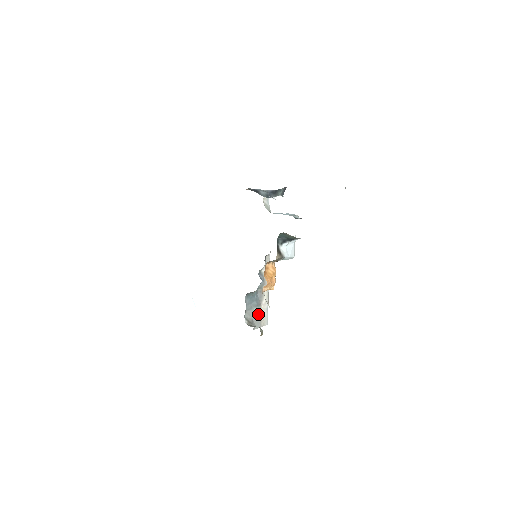
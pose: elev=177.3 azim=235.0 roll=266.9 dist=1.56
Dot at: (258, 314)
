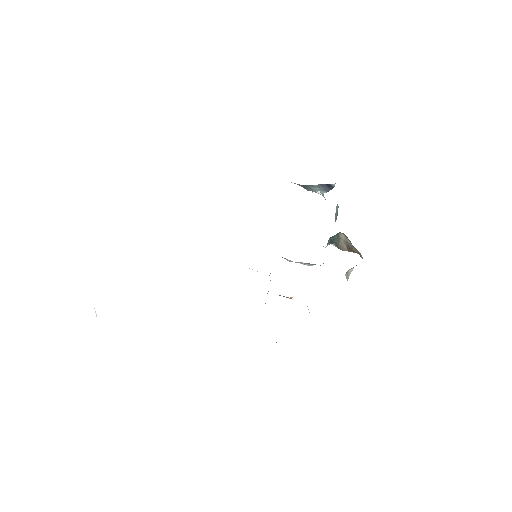
Dot at: occluded
